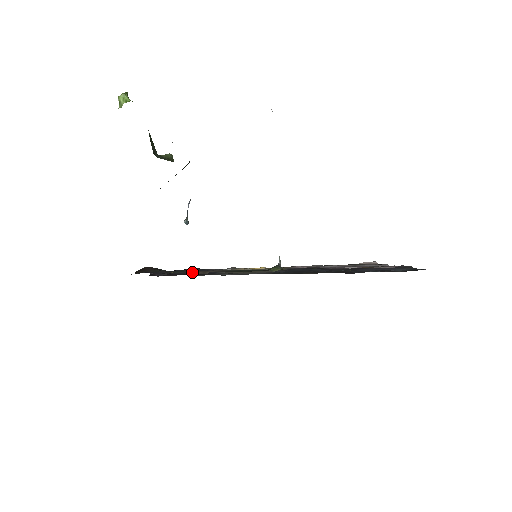
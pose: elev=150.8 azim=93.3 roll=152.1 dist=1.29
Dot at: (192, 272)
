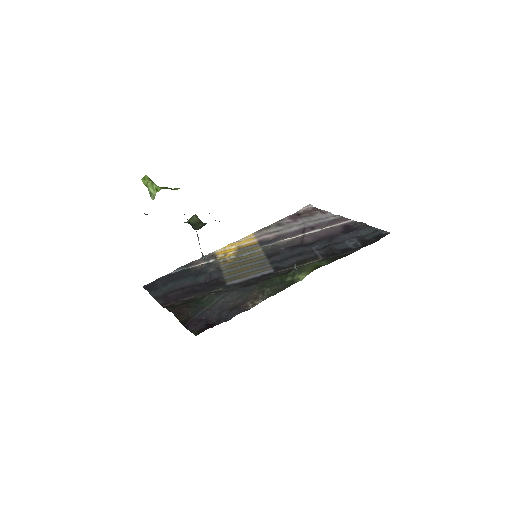
Dot at: (242, 307)
